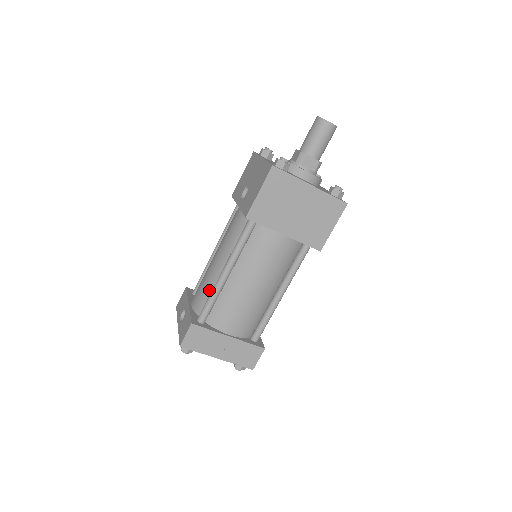
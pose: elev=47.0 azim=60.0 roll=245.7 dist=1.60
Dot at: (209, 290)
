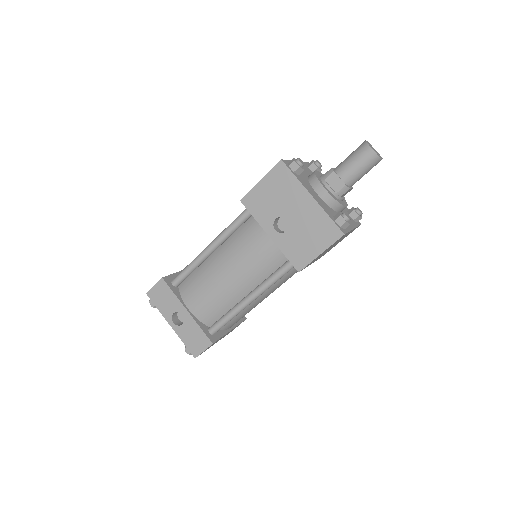
Dot at: (222, 306)
